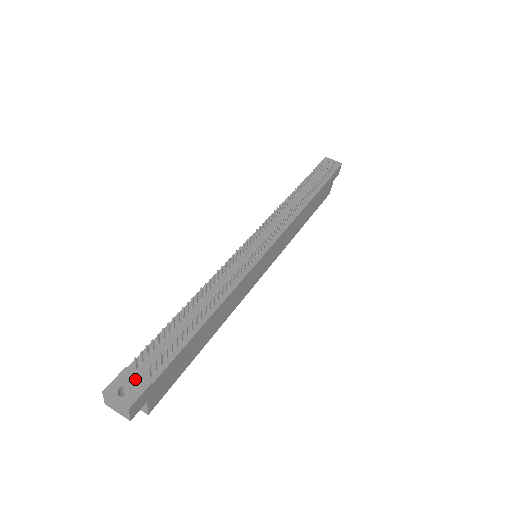
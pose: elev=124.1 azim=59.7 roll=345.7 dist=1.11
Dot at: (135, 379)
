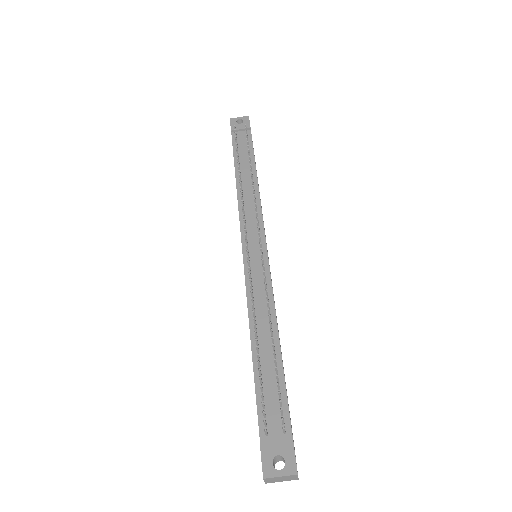
Dot at: (277, 446)
